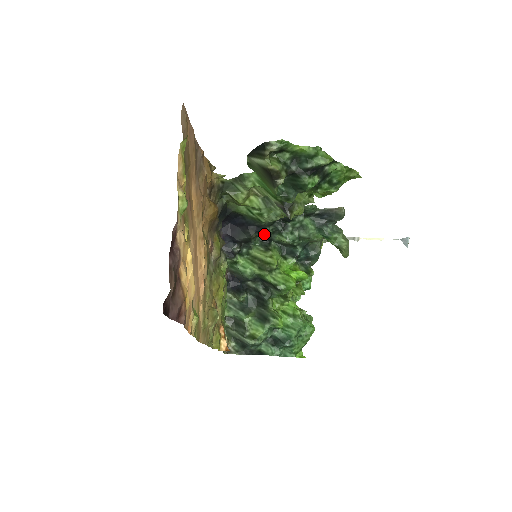
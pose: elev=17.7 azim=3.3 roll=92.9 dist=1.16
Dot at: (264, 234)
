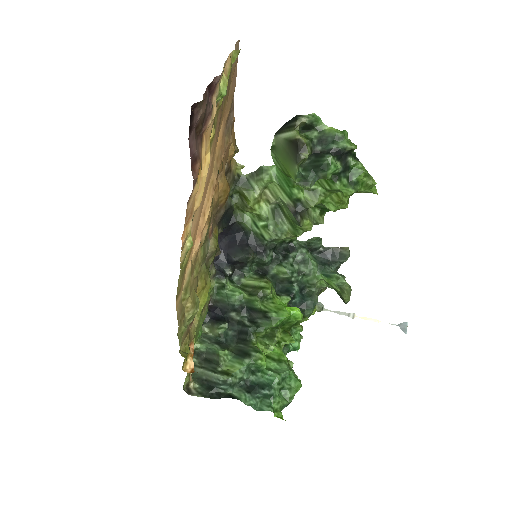
Dot at: (263, 257)
